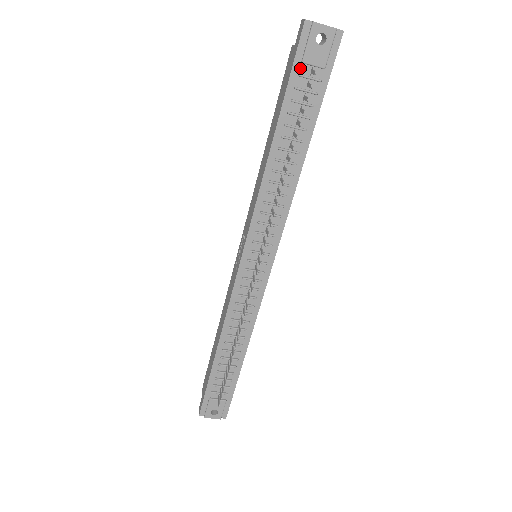
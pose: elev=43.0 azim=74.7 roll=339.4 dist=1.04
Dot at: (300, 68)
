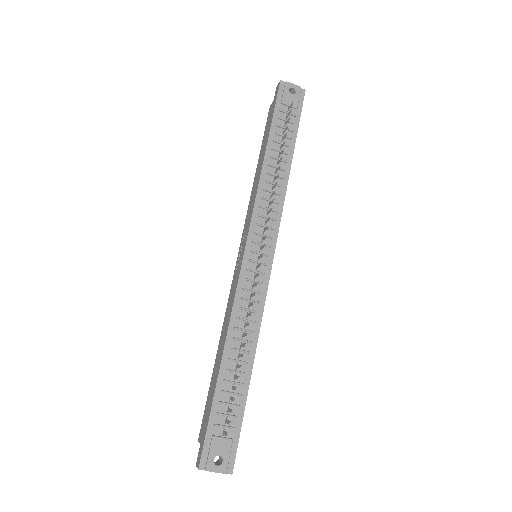
Dot at: (280, 107)
